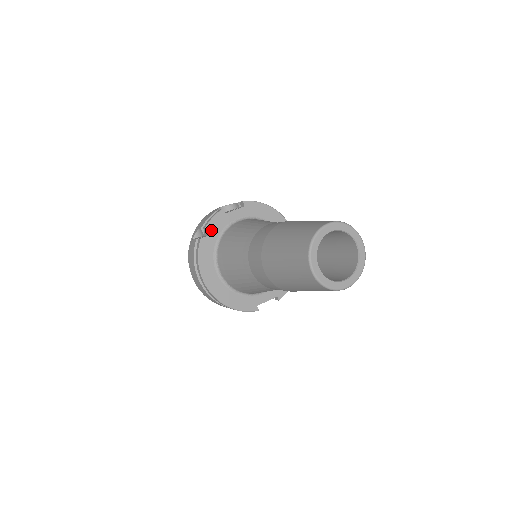
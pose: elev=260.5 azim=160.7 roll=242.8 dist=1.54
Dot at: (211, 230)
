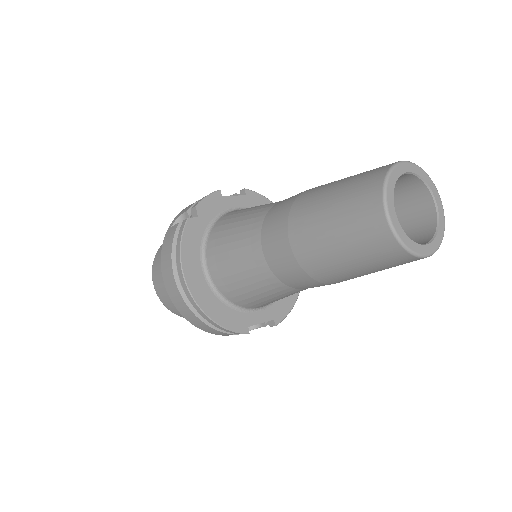
Dot at: (202, 211)
